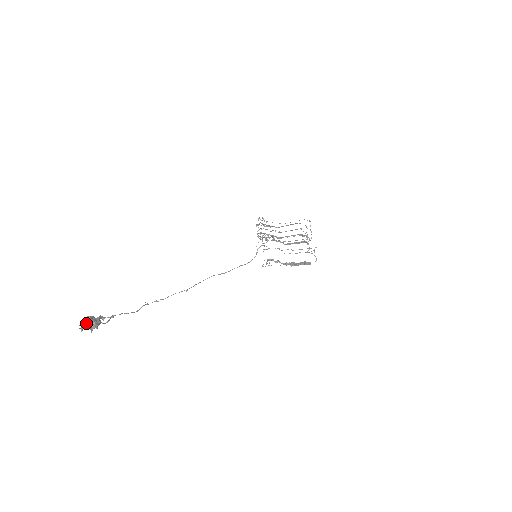
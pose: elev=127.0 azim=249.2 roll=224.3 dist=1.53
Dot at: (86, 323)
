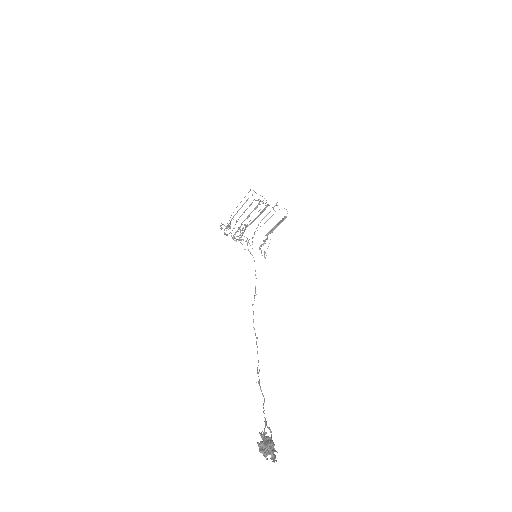
Dot at: (269, 452)
